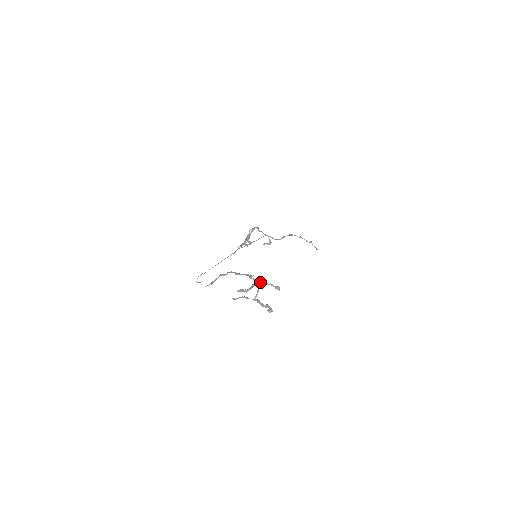
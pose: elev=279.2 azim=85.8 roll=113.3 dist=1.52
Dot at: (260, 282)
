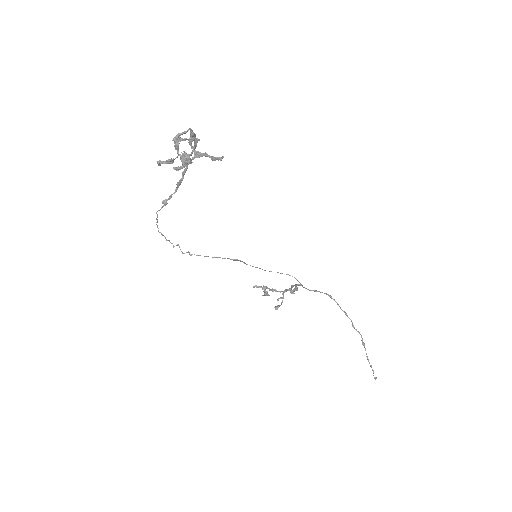
Dot at: (204, 153)
